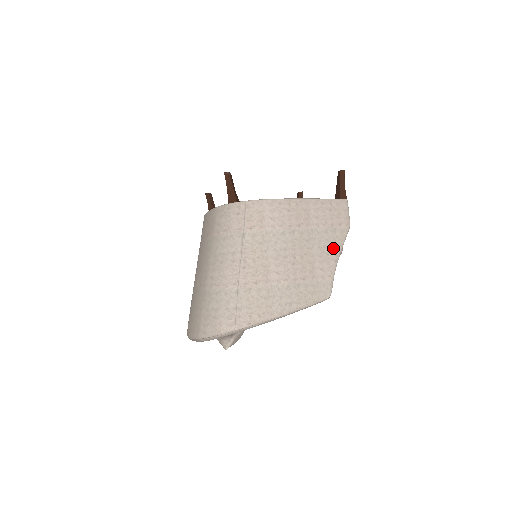
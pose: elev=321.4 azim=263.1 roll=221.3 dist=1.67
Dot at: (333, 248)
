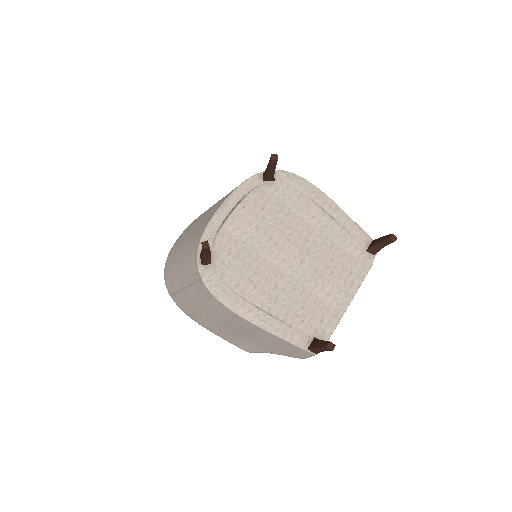
Dot at: (270, 350)
